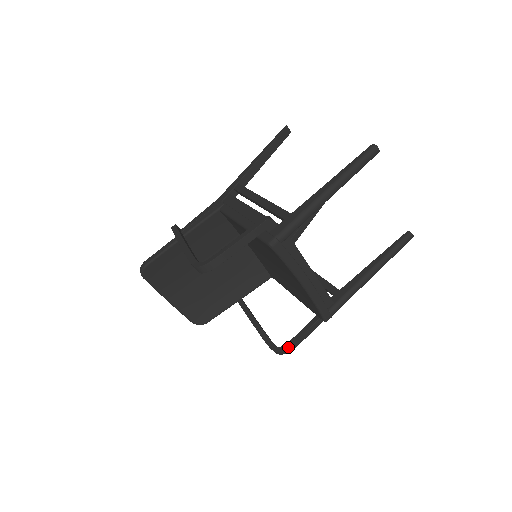
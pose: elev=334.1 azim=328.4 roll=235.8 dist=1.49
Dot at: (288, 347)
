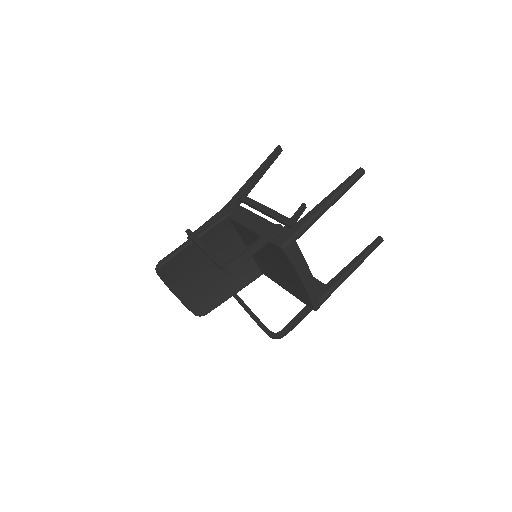
Dot at: (283, 333)
